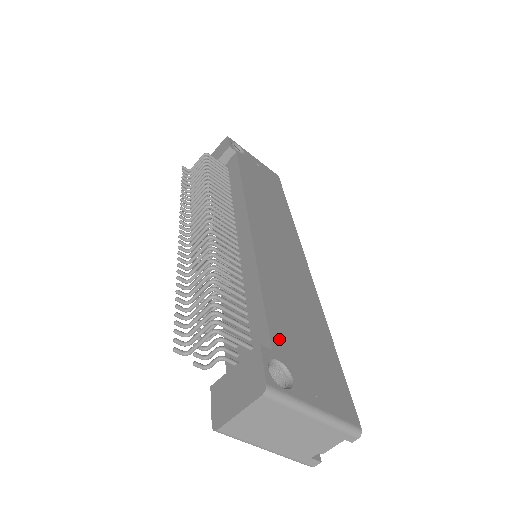
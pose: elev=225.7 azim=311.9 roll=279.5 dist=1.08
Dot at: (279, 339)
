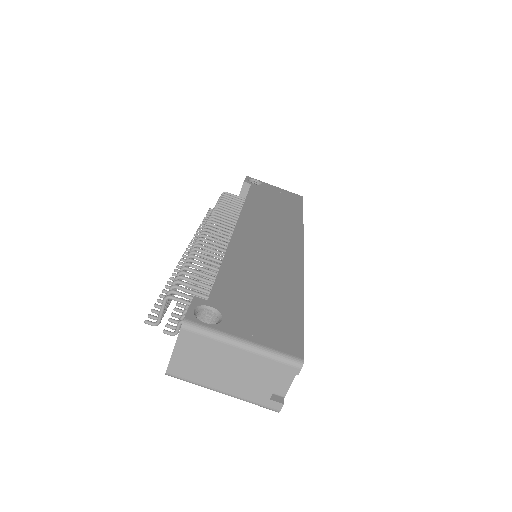
Dot at: (222, 295)
